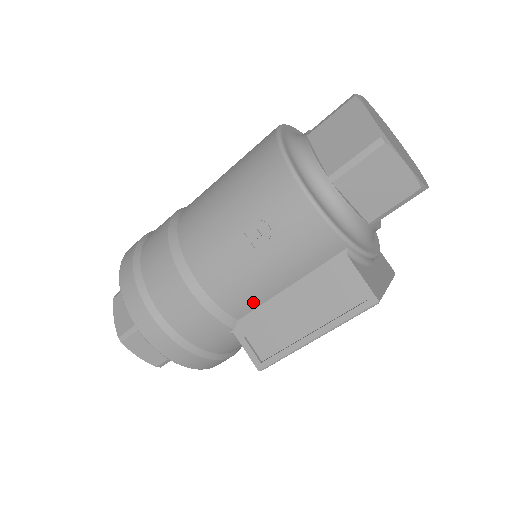
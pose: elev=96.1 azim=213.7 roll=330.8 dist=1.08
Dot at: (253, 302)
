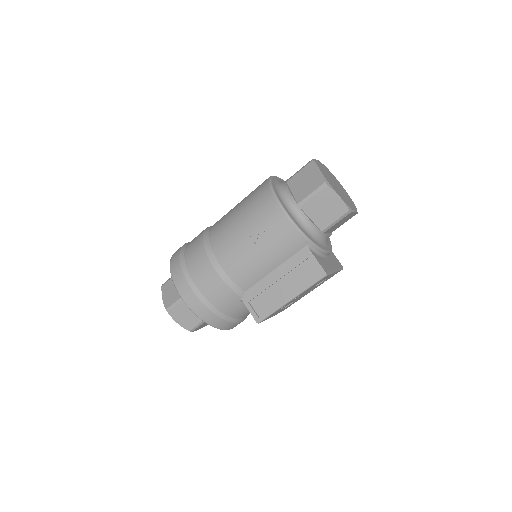
Dot at: (254, 279)
